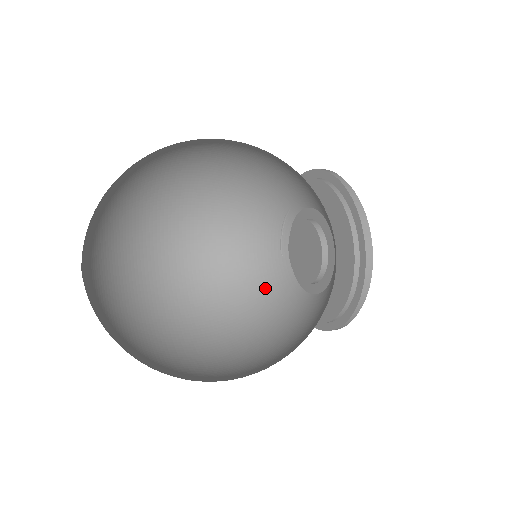
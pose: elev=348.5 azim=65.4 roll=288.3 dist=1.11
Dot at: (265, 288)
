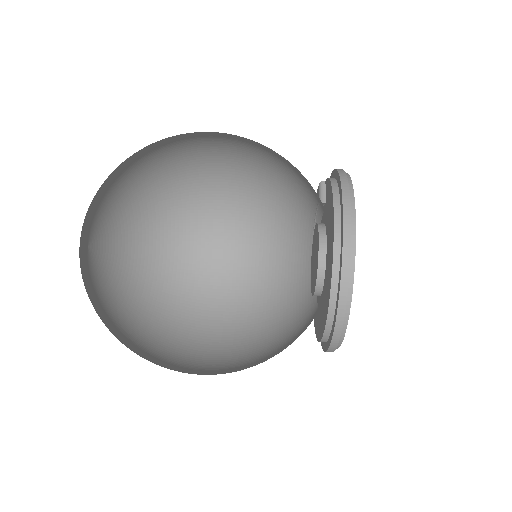
Dot at: (293, 258)
